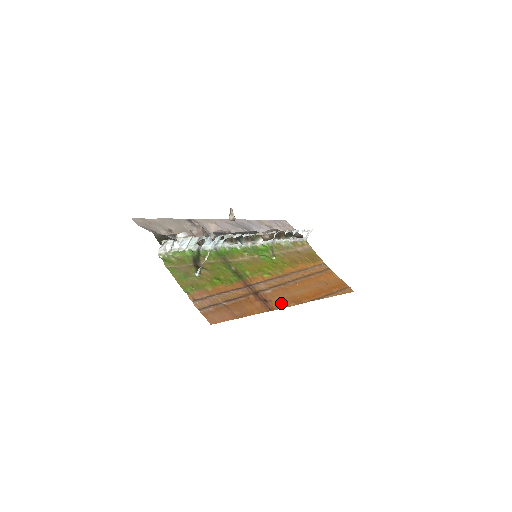
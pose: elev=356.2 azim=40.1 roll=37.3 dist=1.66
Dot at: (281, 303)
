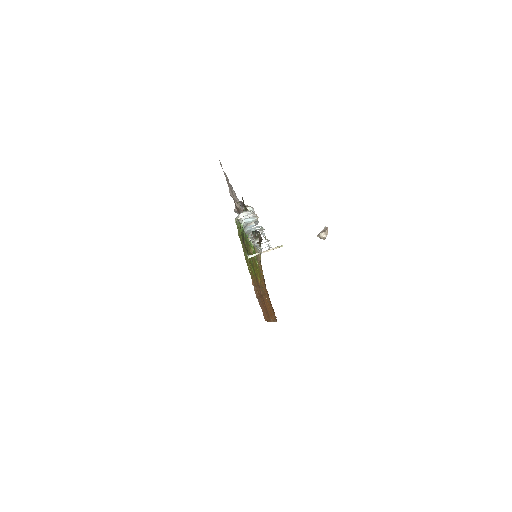
Dot at: occluded
